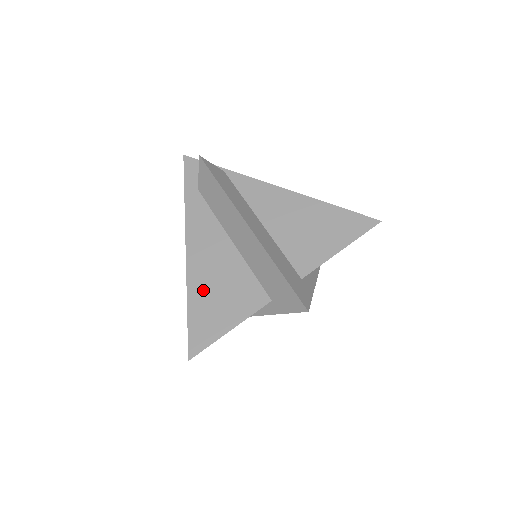
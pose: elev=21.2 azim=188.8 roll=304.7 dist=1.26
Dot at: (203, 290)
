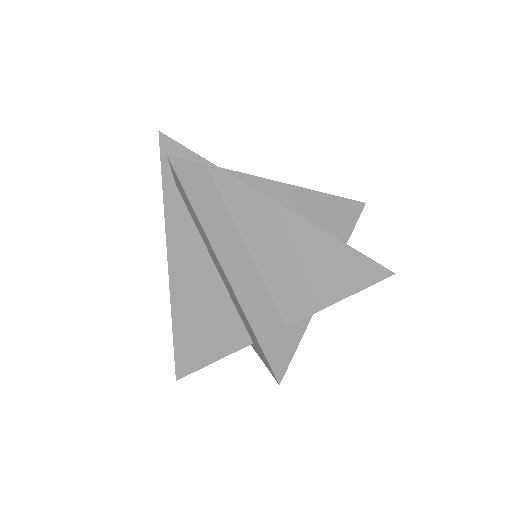
Dot at: (186, 314)
